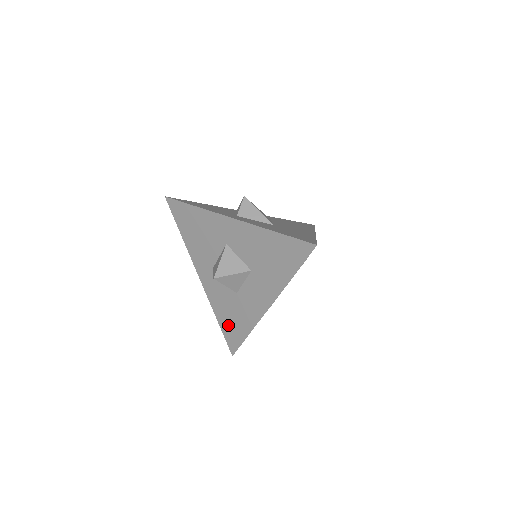
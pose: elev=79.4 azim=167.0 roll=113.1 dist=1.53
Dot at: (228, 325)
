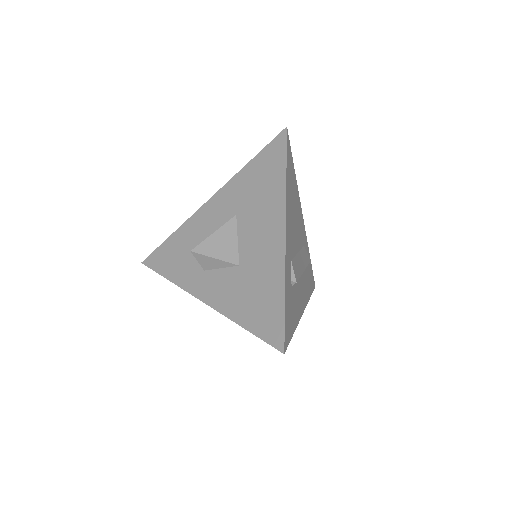
Dot at: occluded
